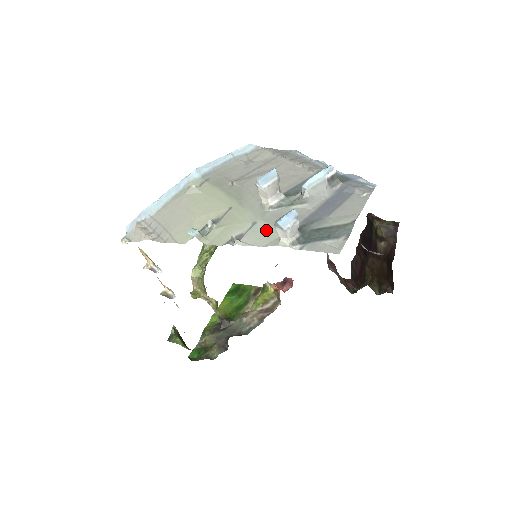
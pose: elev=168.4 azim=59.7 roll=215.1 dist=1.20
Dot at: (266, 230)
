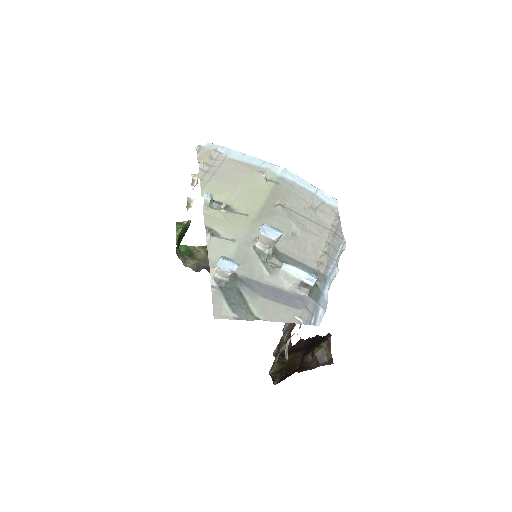
Dot at: (228, 252)
